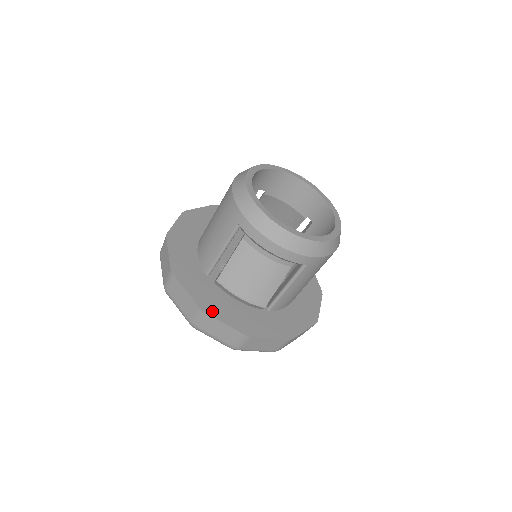
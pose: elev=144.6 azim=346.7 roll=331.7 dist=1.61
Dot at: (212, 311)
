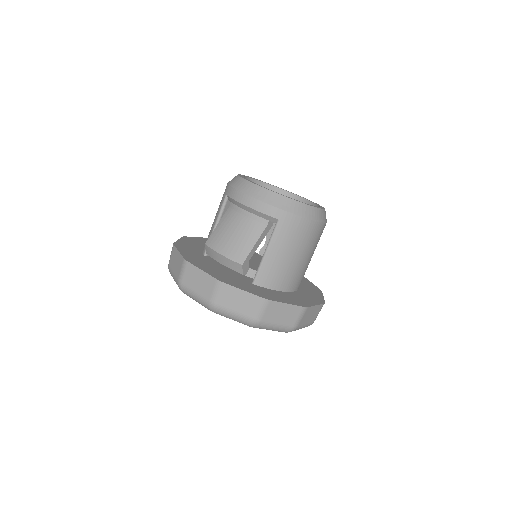
Dot at: (194, 263)
